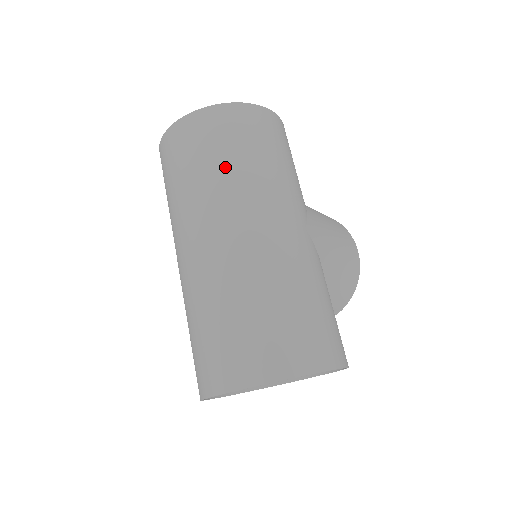
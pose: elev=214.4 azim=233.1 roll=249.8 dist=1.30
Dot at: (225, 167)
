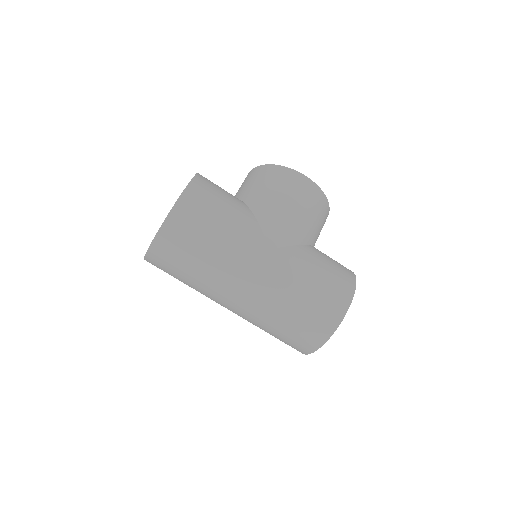
Dot at: (199, 270)
